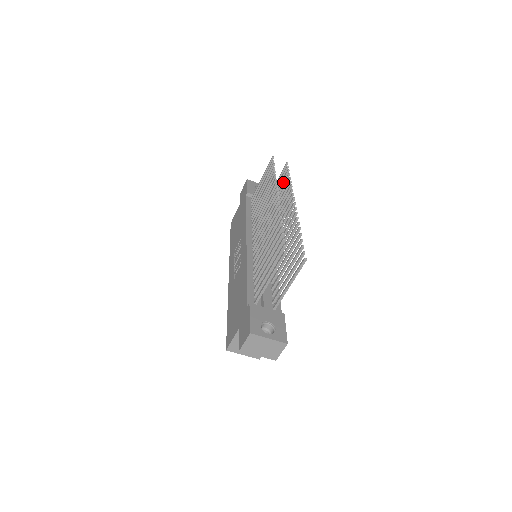
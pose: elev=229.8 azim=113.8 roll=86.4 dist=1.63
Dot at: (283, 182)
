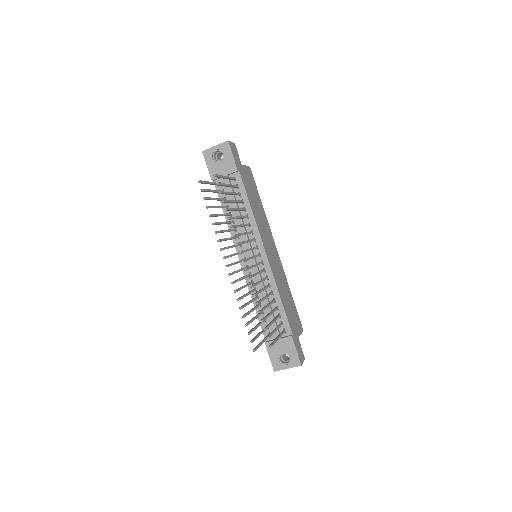
Dot at: occluded
